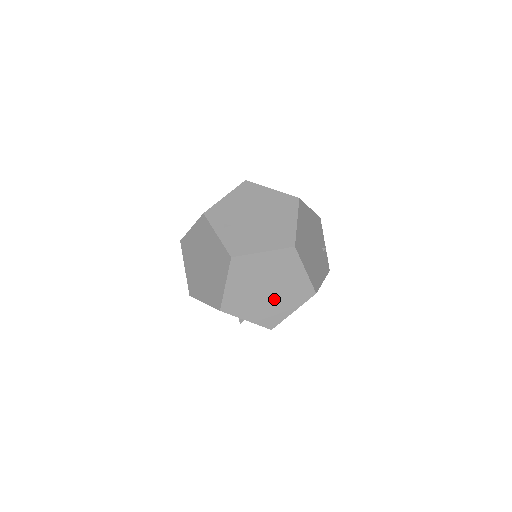
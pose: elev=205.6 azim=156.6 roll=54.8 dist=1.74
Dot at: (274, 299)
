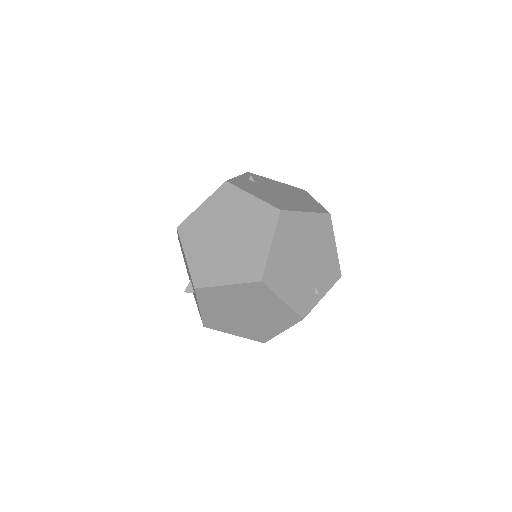
Dot at: (223, 254)
